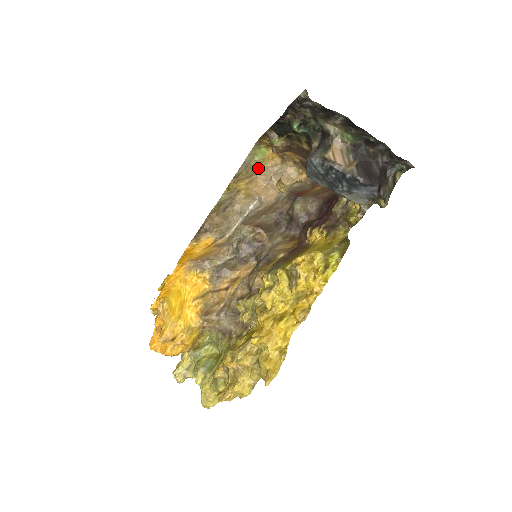
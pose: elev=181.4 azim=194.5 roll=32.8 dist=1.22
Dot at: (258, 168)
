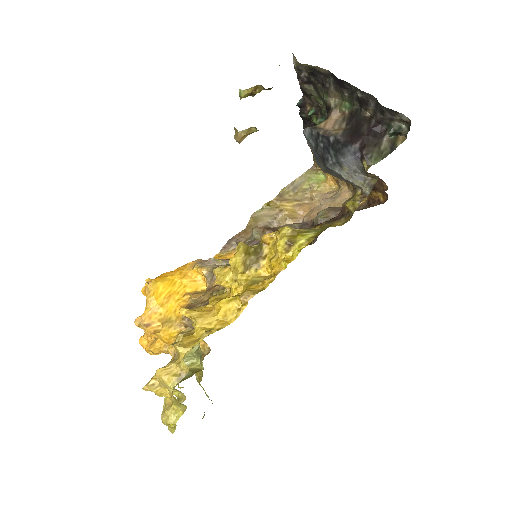
Dot at: (311, 193)
